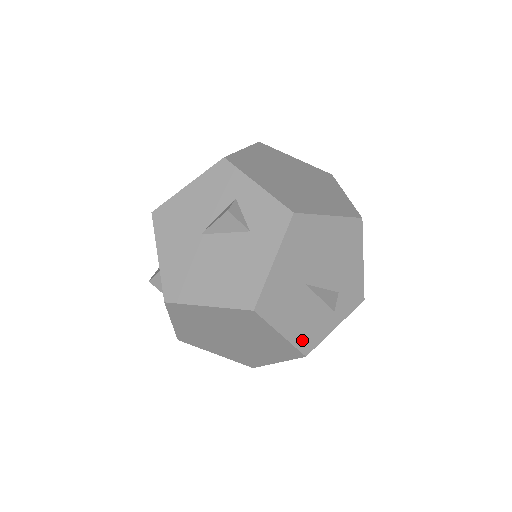
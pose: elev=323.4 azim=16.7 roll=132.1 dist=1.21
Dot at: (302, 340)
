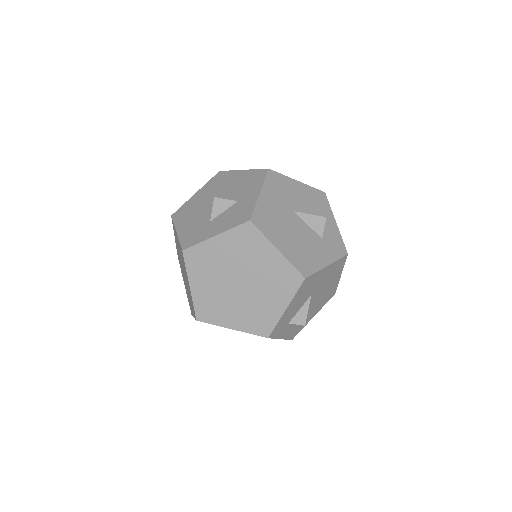
Dot at: (279, 325)
